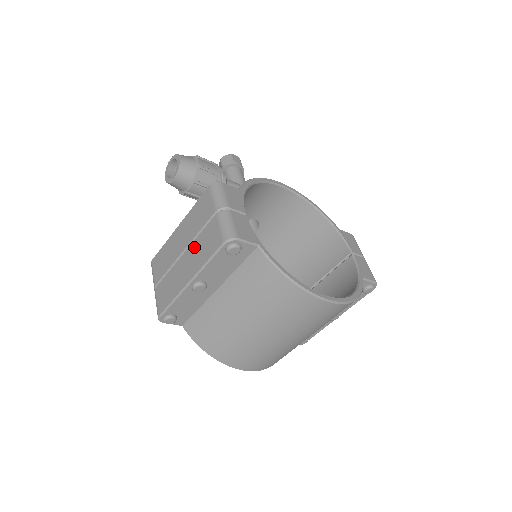
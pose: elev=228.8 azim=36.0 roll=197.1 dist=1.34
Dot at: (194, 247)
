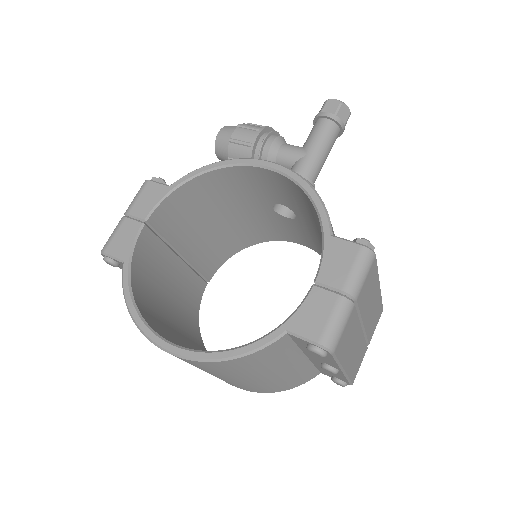
Dot at: occluded
